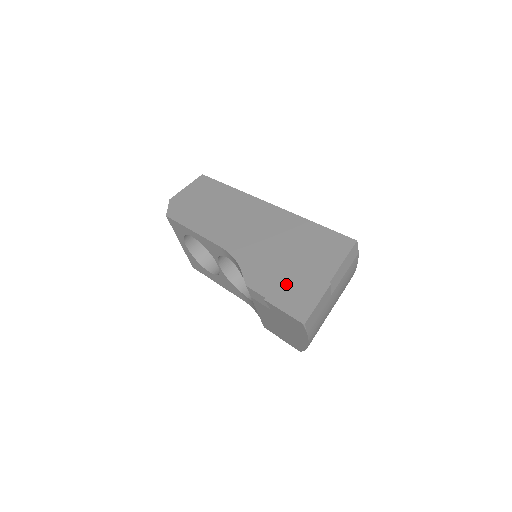
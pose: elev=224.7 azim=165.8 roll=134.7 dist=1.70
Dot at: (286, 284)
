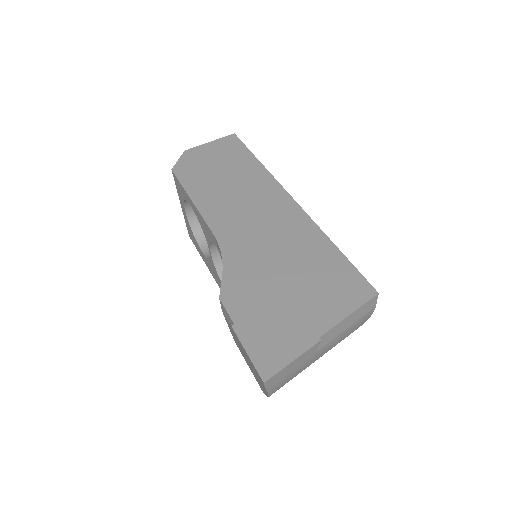
Dot at: (266, 316)
